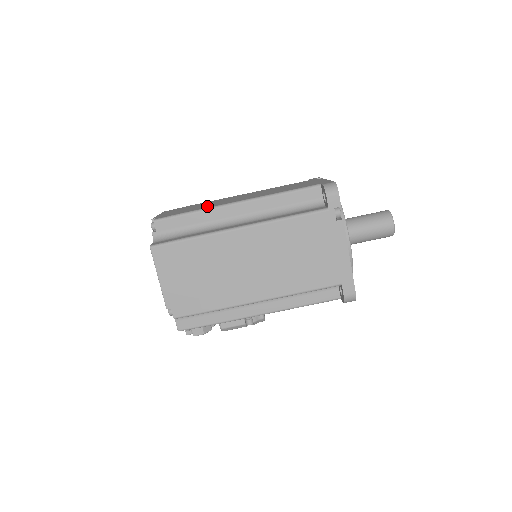
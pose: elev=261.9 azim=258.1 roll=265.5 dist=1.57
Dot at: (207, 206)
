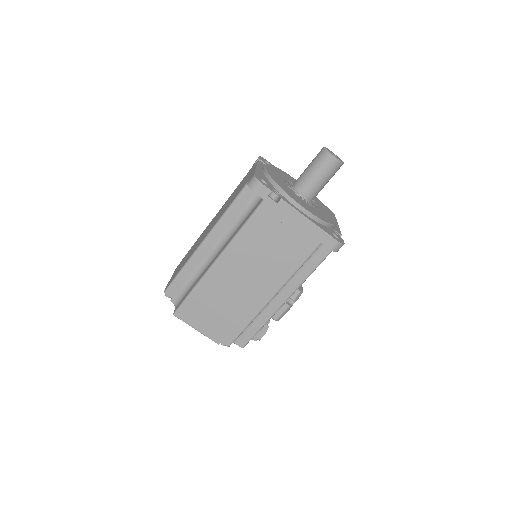
Dot at: (190, 255)
